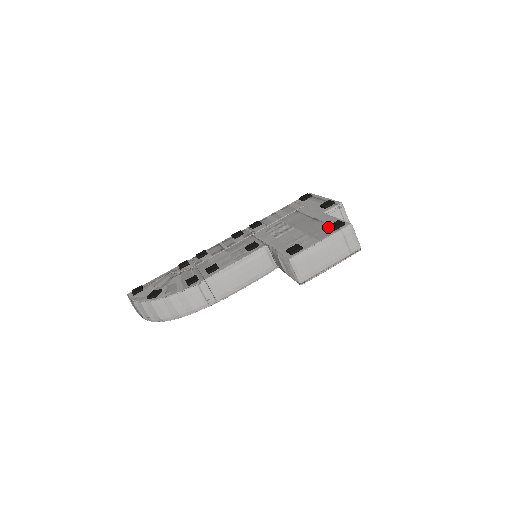
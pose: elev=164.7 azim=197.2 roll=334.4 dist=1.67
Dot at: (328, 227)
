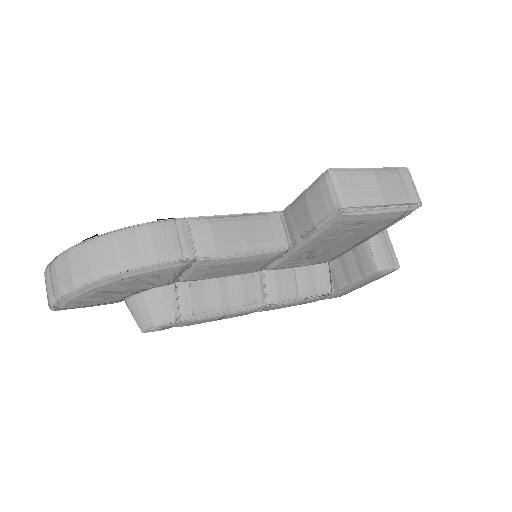
Dot at: occluded
